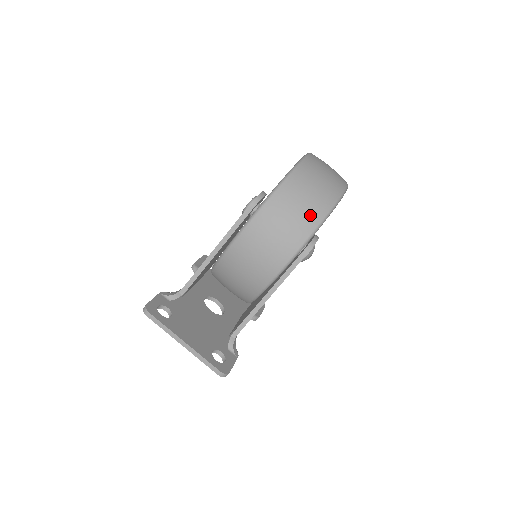
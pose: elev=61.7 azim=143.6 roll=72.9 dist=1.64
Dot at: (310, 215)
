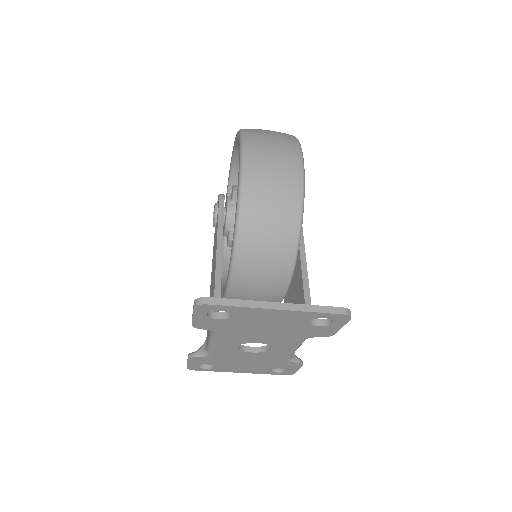
Dot at: (283, 134)
